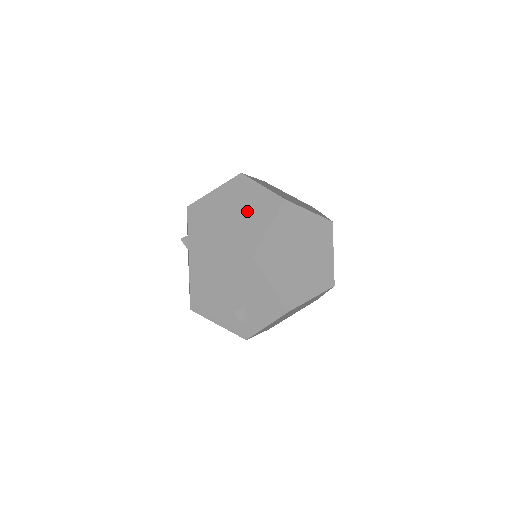
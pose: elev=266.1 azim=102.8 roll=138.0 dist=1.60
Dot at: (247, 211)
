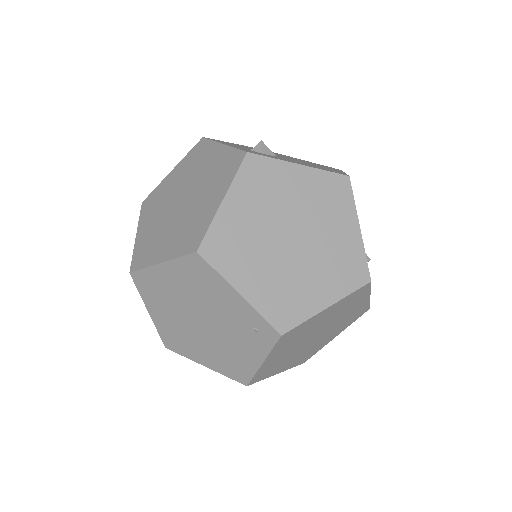
Dot at: (225, 326)
